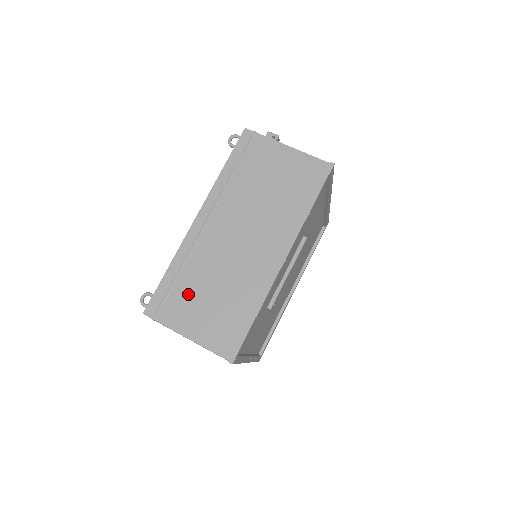
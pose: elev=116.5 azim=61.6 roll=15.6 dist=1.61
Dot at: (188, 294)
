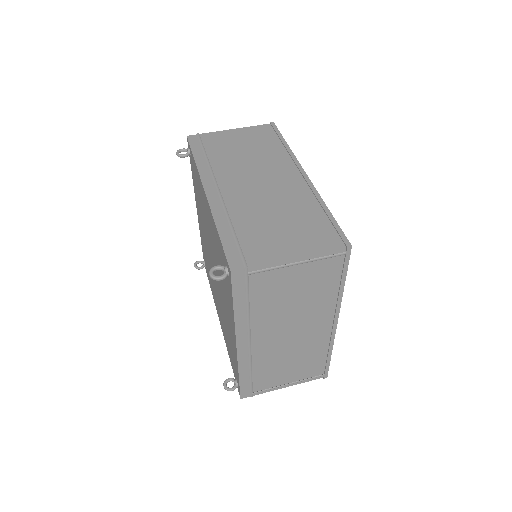
Dot at: (257, 233)
